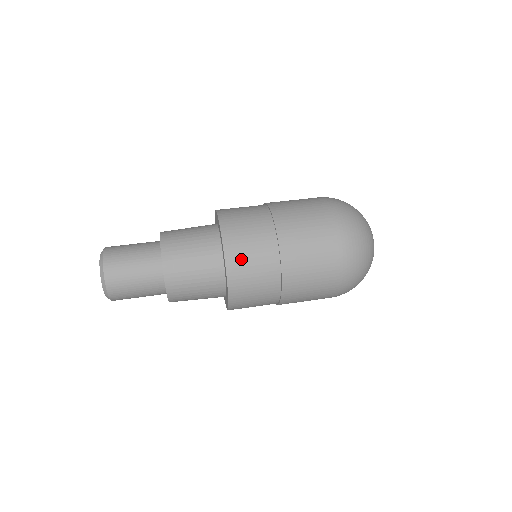
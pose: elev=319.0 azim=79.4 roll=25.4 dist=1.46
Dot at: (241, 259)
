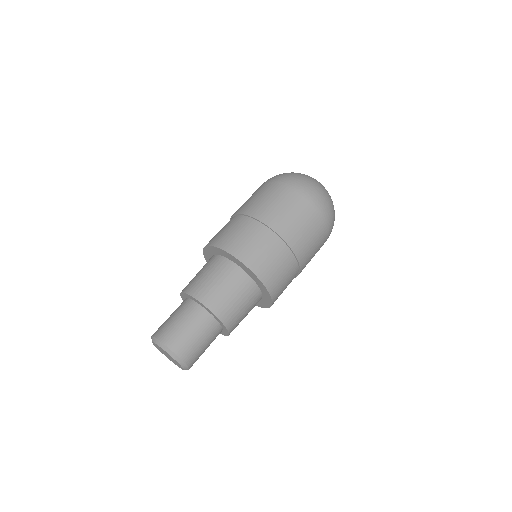
Dot at: (249, 252)
